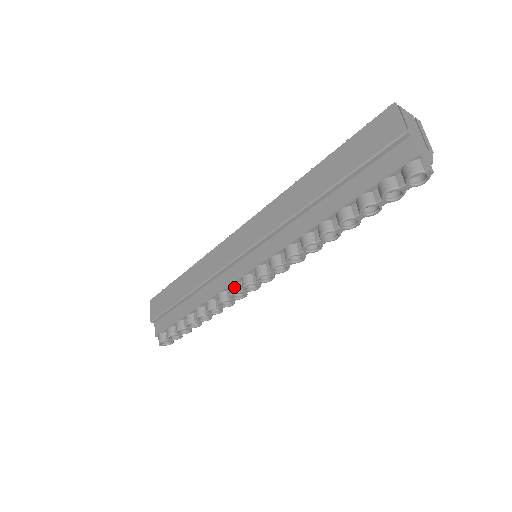
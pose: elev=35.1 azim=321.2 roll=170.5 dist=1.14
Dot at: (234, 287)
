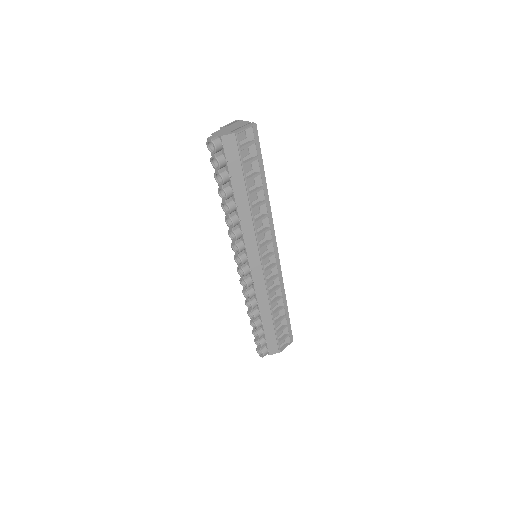
Dot at: occluded
